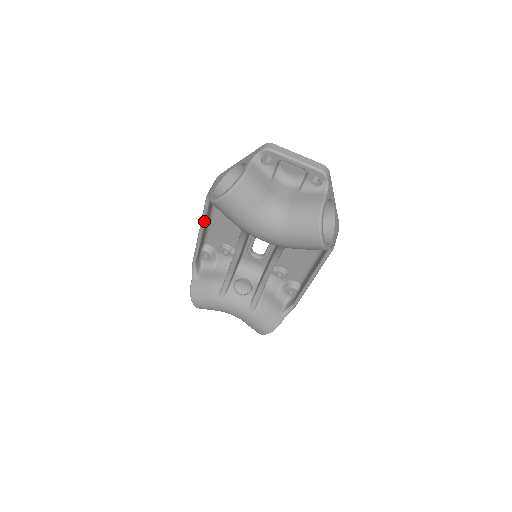
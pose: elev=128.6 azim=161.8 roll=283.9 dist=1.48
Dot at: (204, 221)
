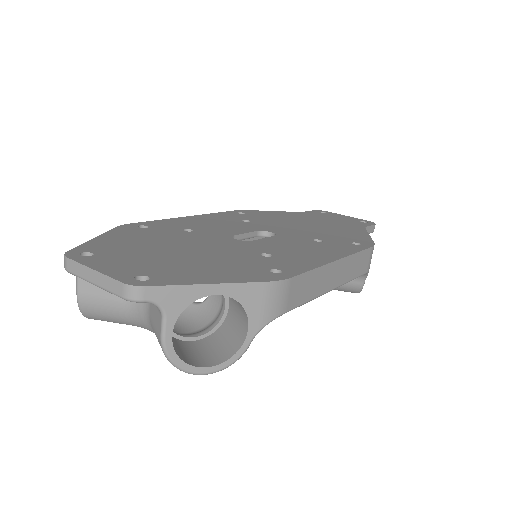
Dot at: occluded
